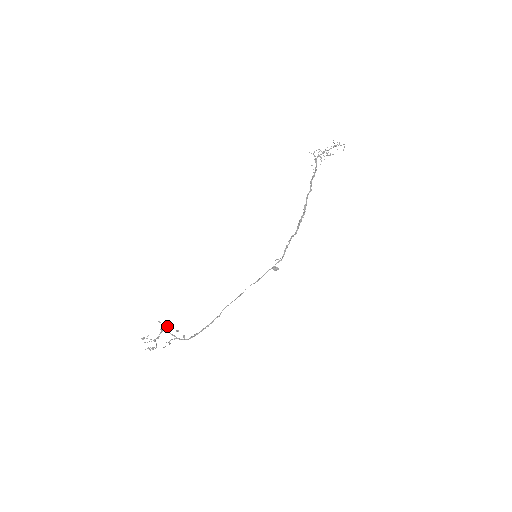
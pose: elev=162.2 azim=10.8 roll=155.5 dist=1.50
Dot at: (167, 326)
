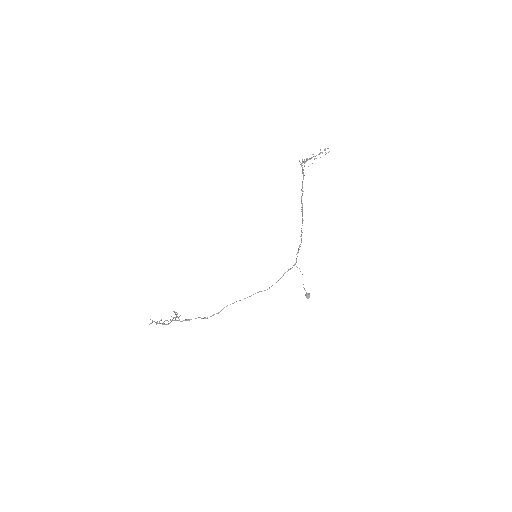
Dot at: occluded
